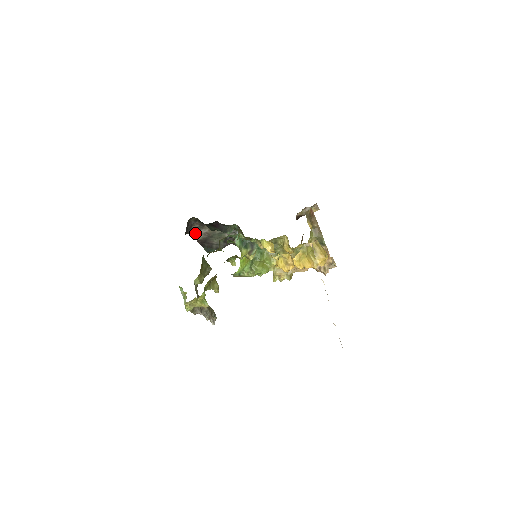
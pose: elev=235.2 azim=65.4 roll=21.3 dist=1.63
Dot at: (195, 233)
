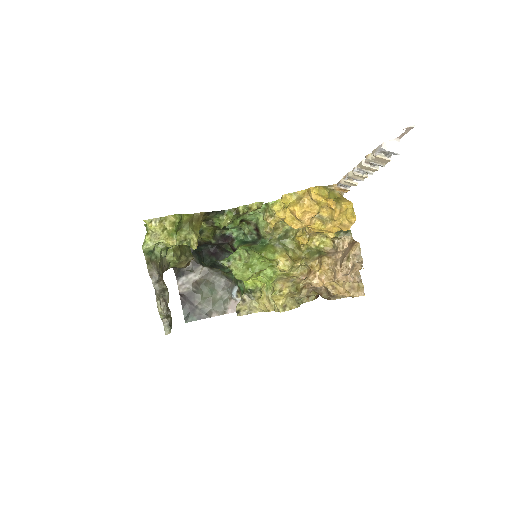
Dot at: (182, 278)
